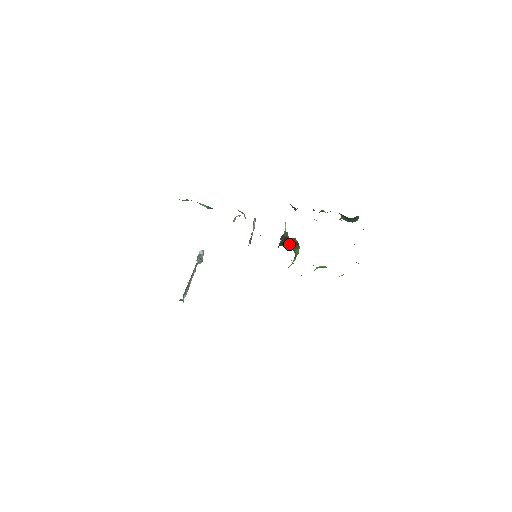
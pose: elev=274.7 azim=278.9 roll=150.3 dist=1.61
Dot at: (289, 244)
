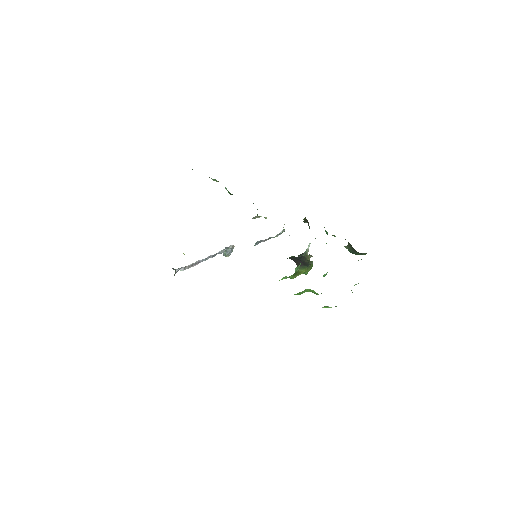
Dot at: (297, 260)
